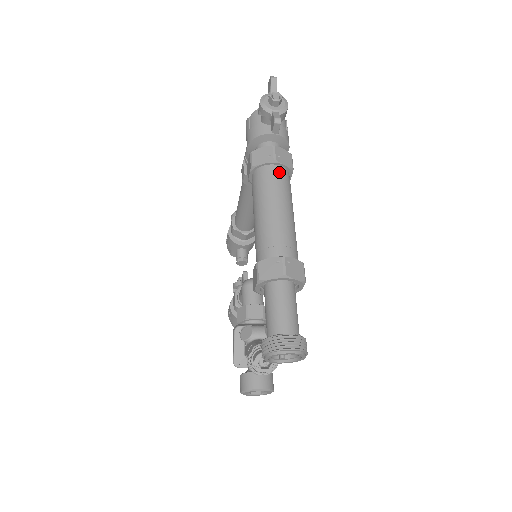
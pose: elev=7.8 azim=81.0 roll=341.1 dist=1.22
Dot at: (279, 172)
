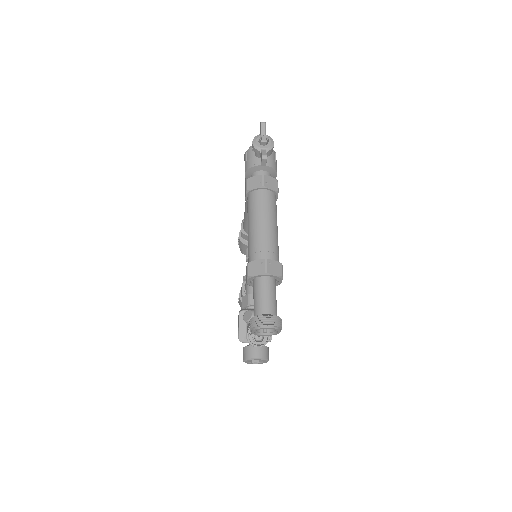
Dot at: (267, 195)
